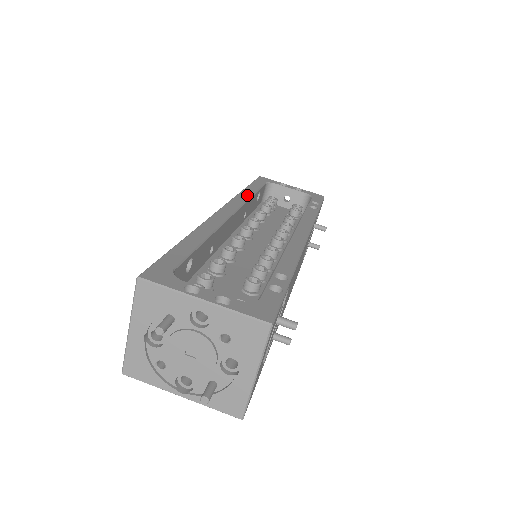
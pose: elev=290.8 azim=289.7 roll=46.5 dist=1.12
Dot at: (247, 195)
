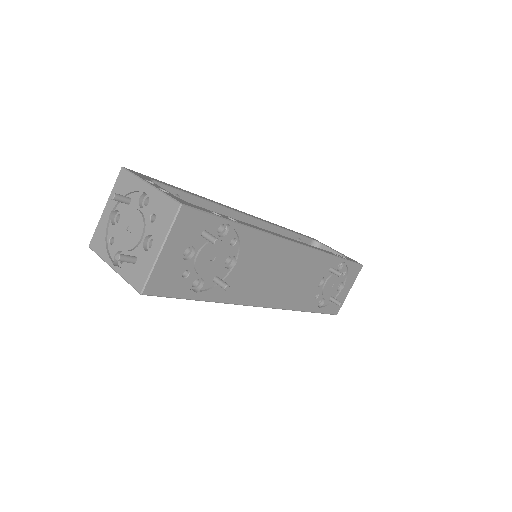
Dot at: (280, 226)
